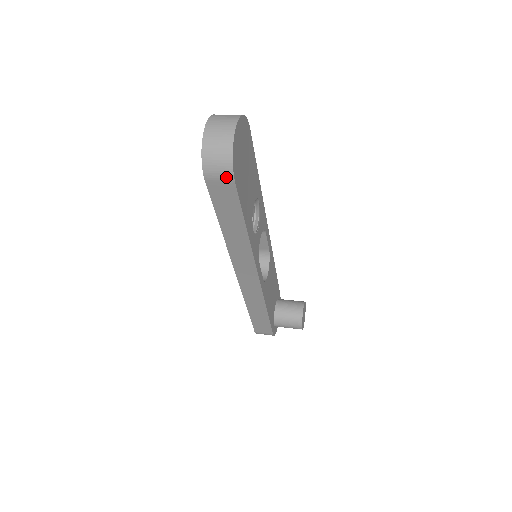
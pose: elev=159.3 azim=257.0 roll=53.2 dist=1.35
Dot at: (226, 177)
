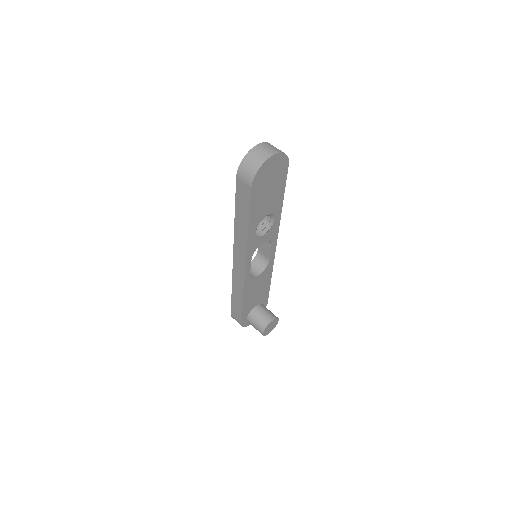
Dot at: (248, 182)
